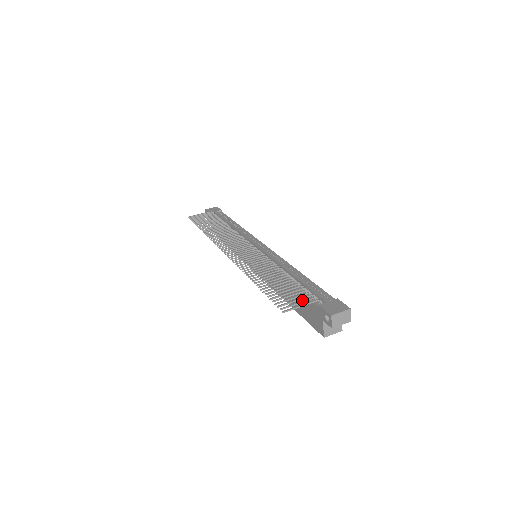
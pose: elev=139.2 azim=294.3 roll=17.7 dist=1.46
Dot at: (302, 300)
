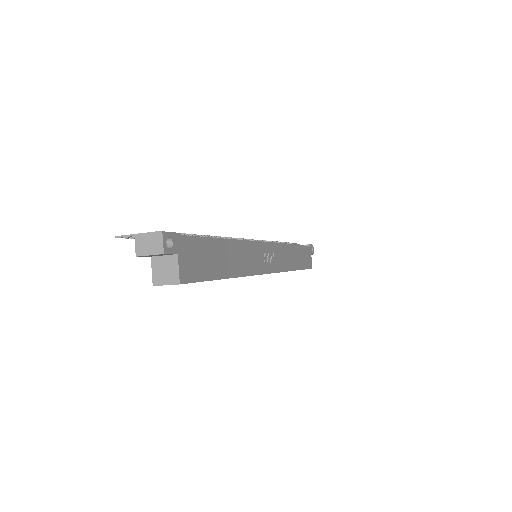
Dot at: occluded
